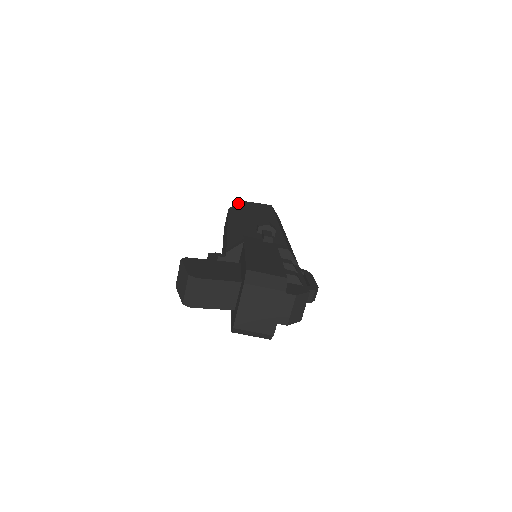
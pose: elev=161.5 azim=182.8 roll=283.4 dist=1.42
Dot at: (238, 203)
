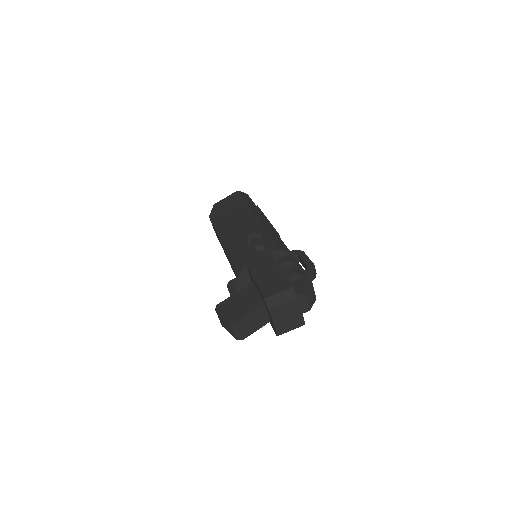
Dot at: (214, 209)
